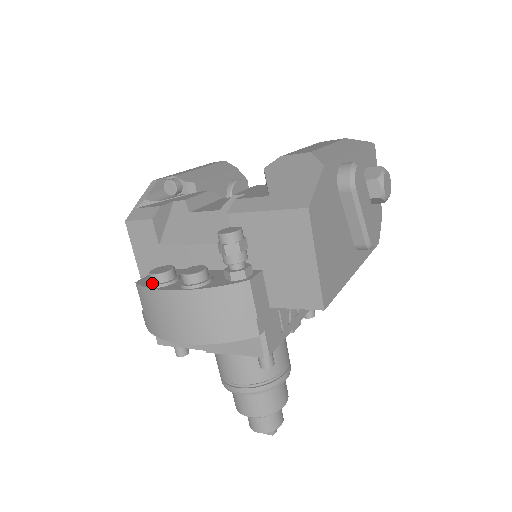
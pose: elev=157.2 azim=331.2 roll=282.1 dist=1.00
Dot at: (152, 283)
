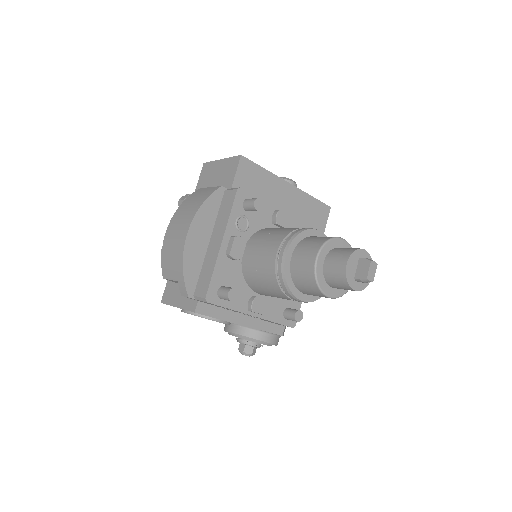
Dot at: (163, 252)
